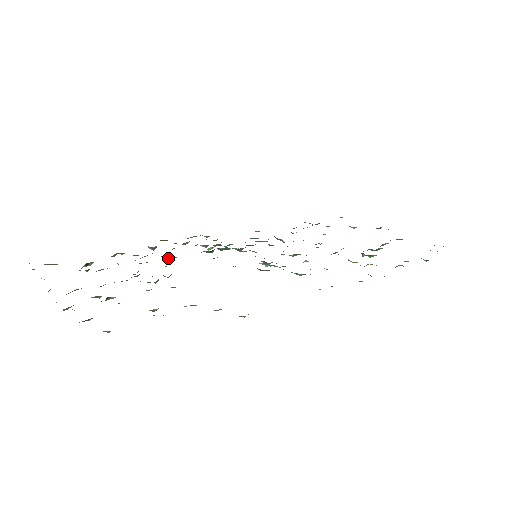
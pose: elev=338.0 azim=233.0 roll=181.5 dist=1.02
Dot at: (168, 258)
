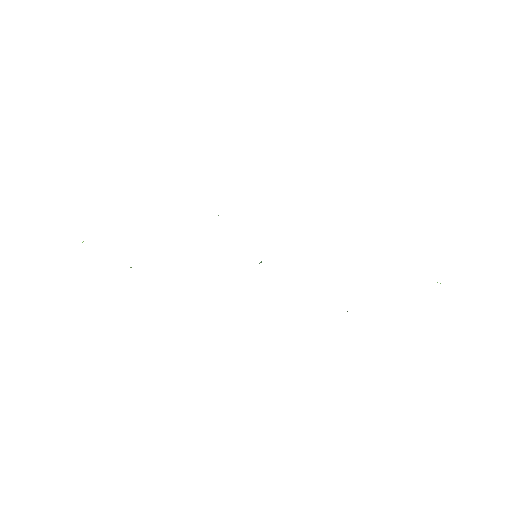
Dot at: occluded
